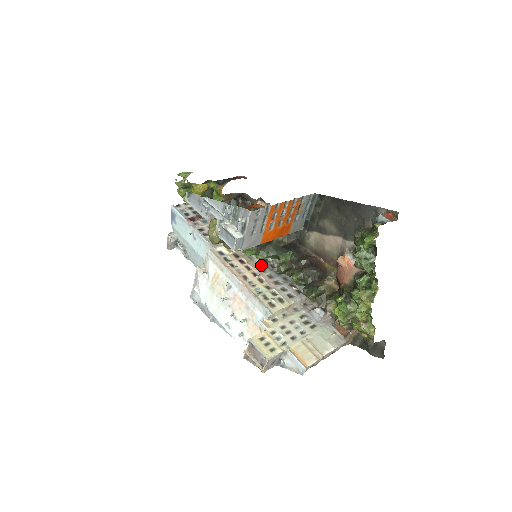
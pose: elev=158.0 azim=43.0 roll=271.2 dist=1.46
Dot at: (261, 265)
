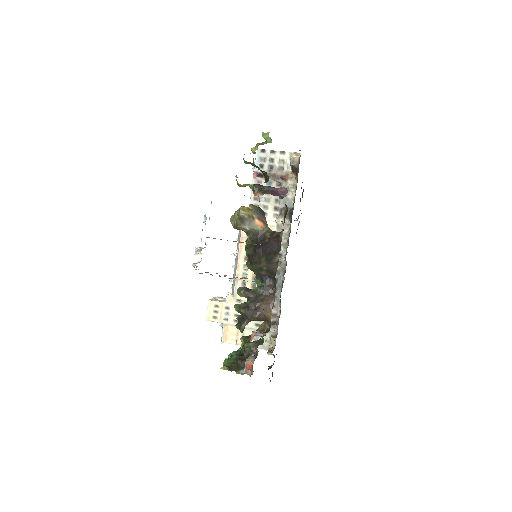
Dot at: occluded
